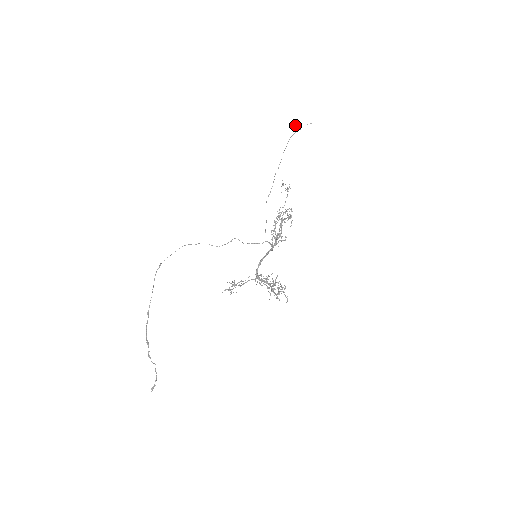
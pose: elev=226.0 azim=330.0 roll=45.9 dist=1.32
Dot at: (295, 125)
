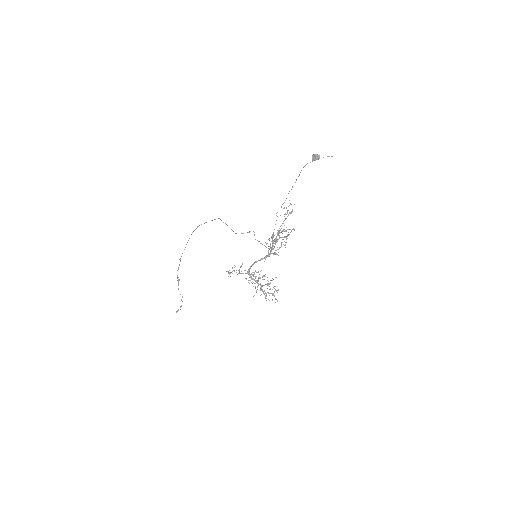
Dot at: (314, 154)
